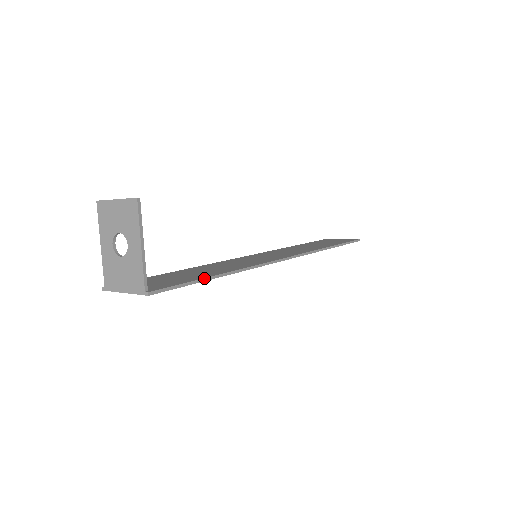
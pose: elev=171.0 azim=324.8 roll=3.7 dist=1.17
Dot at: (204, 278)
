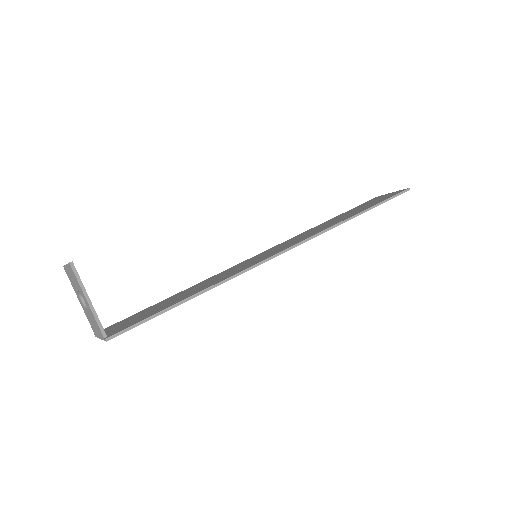
Dot at: (170, 306)
